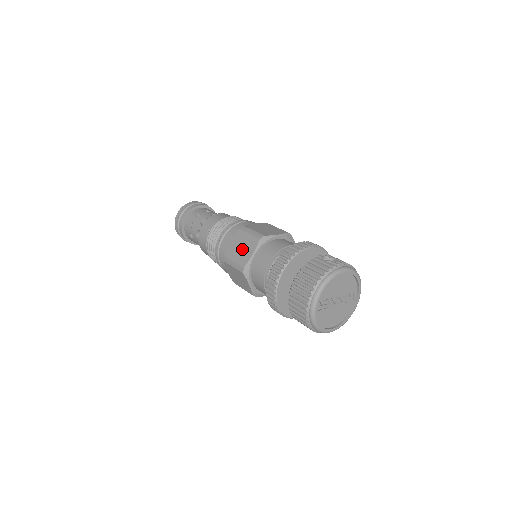
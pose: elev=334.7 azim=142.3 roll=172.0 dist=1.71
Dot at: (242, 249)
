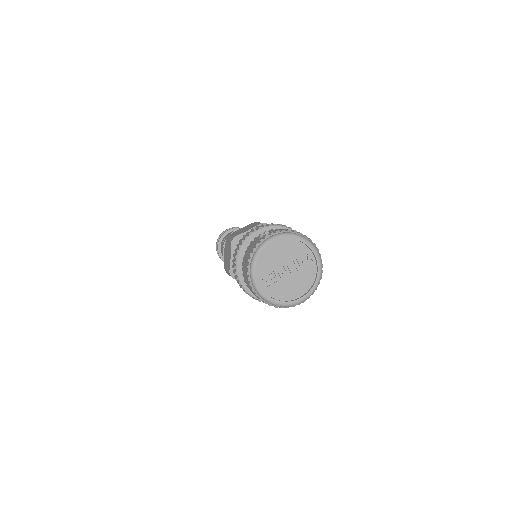
Dot at: (227, 256)
